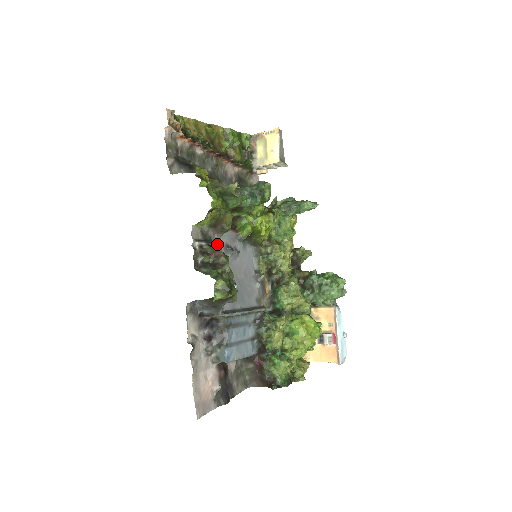
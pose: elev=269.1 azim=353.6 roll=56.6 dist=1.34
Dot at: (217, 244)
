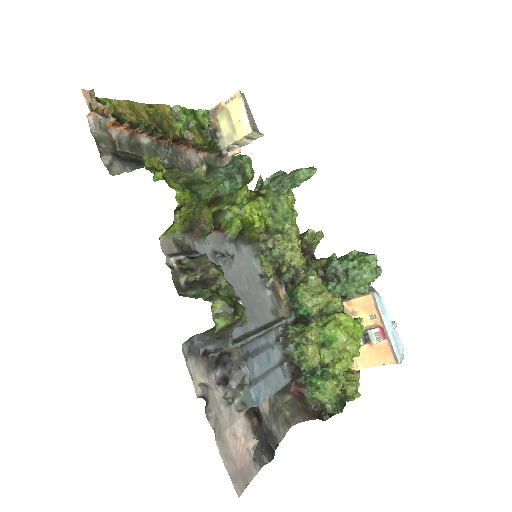
Dot at: occluded
